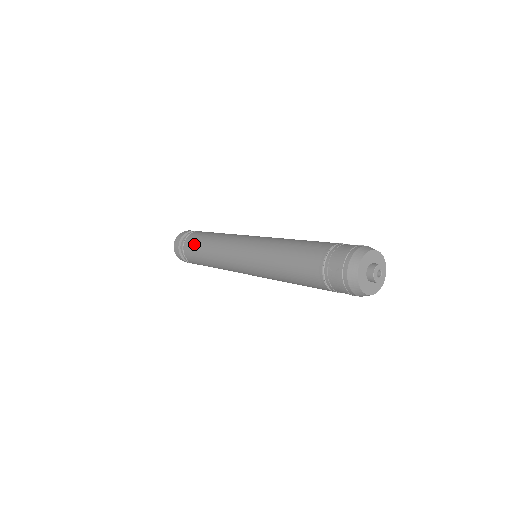
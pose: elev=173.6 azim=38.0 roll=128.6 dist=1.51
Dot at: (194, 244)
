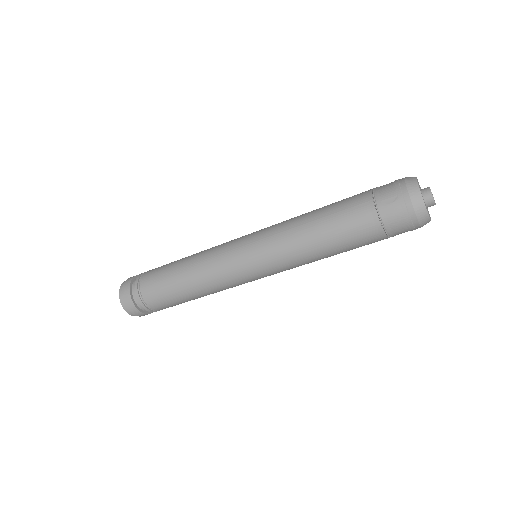
Dot at: (159, 276)
